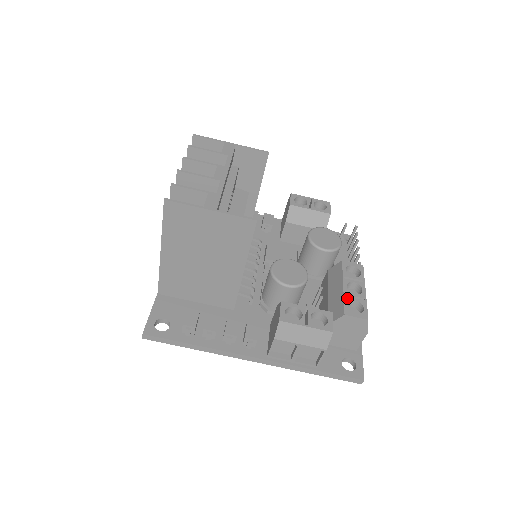
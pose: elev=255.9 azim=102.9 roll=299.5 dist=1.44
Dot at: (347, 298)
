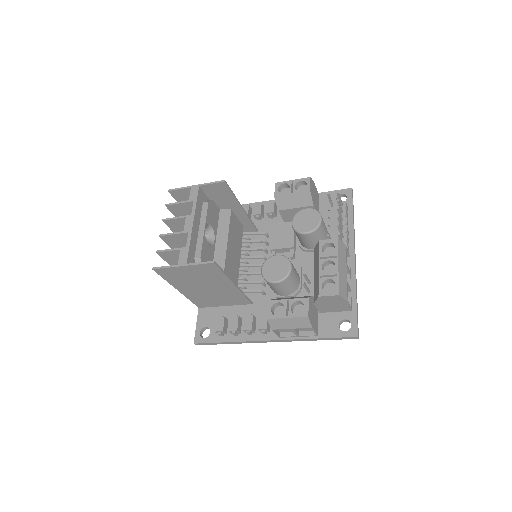
Dot at: (321, 279)
